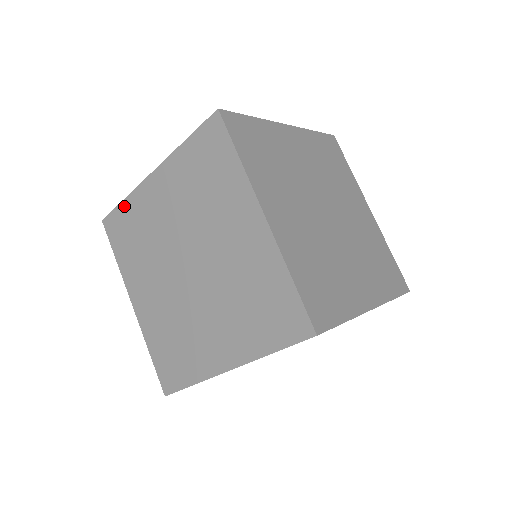
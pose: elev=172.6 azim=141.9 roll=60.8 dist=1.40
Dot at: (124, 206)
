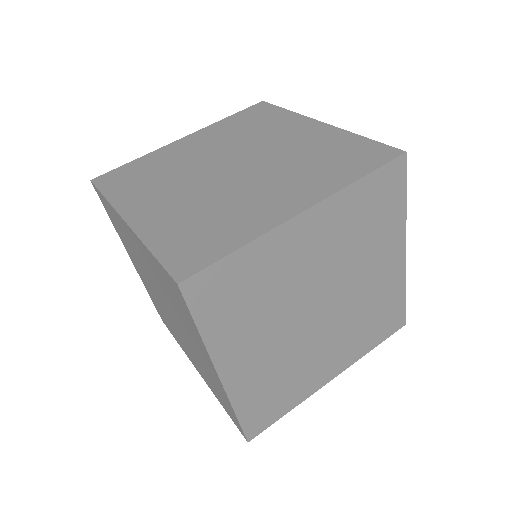
Dot at: (107, 203)
